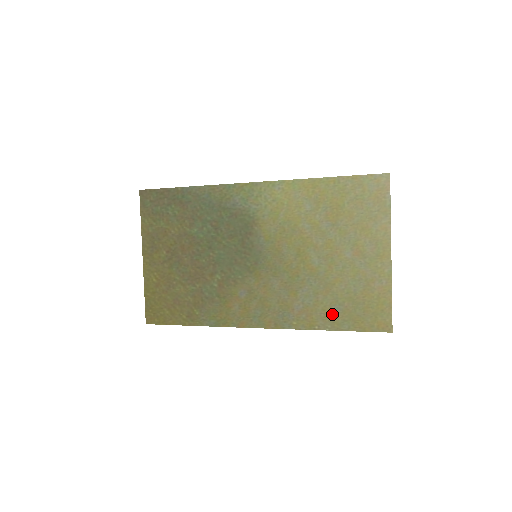
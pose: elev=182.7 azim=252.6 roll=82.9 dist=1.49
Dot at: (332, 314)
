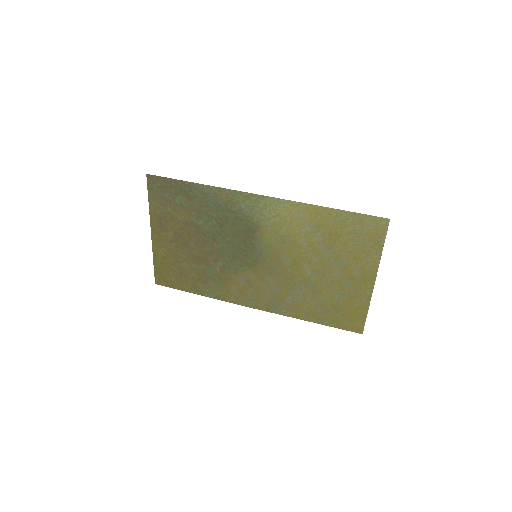
Dot at: (316, 312)
